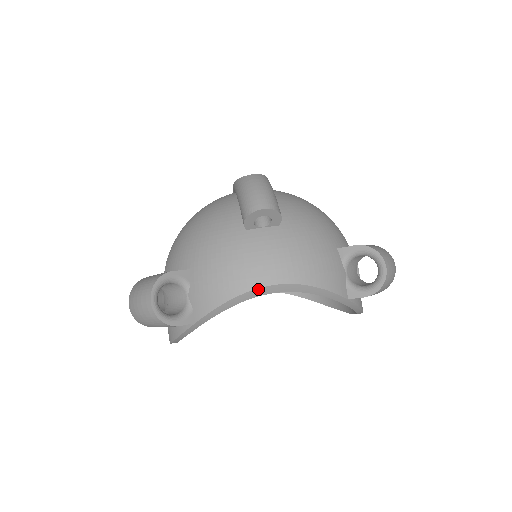
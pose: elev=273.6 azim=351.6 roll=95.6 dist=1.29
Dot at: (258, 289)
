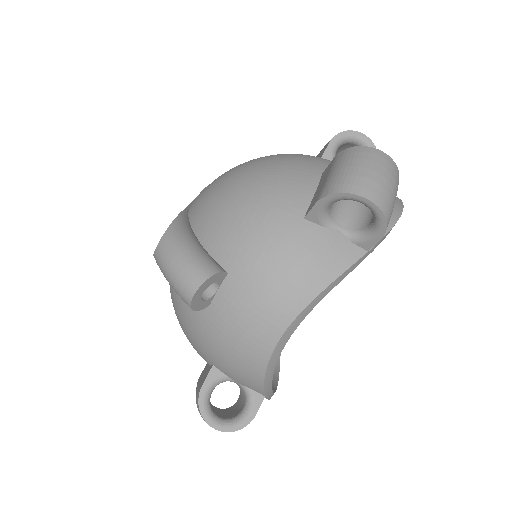
Dot at: (275, 349)
